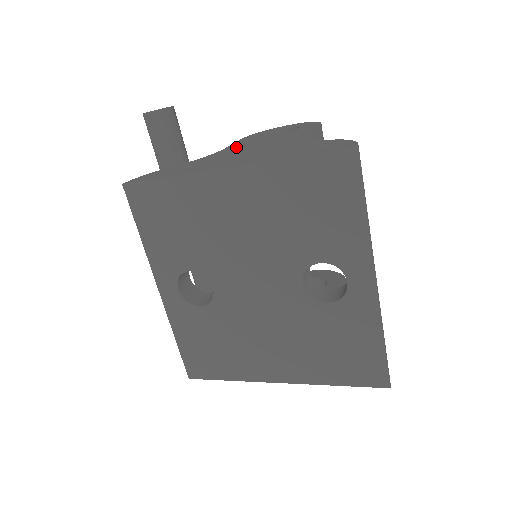
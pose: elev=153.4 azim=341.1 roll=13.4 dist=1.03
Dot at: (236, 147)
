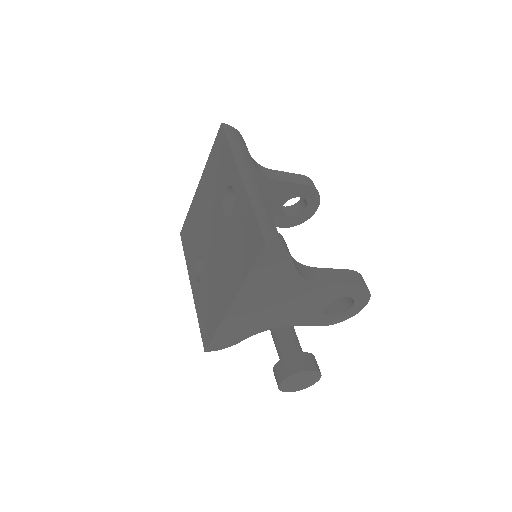
Dot at: occluded
